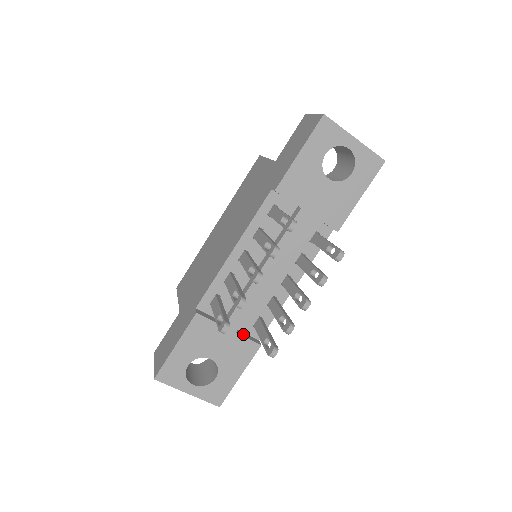
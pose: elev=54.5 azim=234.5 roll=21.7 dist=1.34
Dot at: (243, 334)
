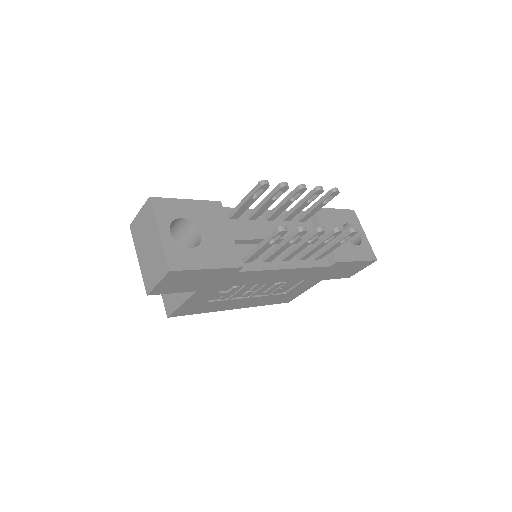
Dot at: occluded
